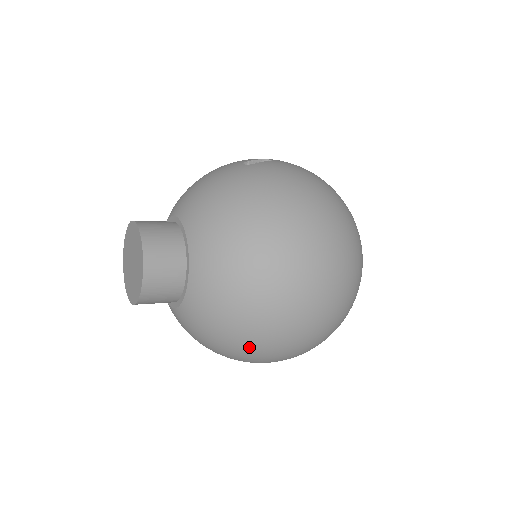
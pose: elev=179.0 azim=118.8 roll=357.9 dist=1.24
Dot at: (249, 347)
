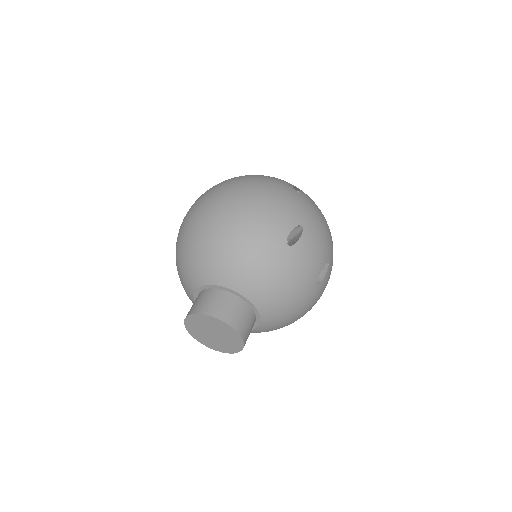
Dot at: occluded
